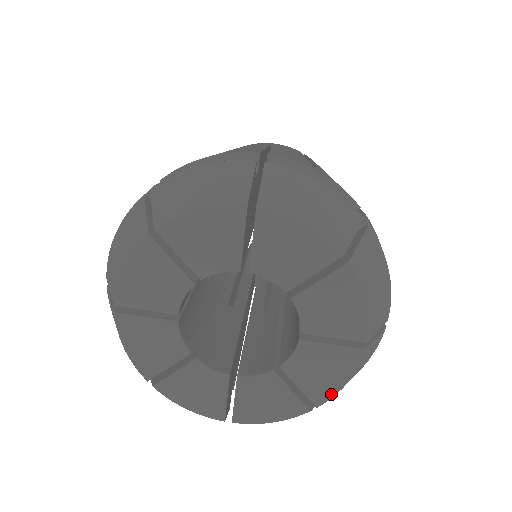
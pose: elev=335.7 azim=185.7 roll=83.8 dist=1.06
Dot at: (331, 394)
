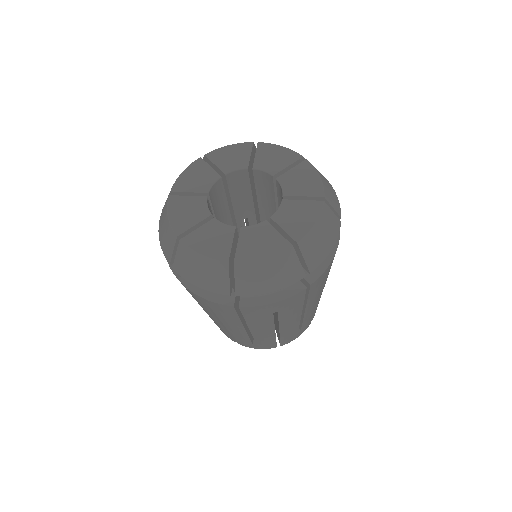
Dot at: (306, 232)
